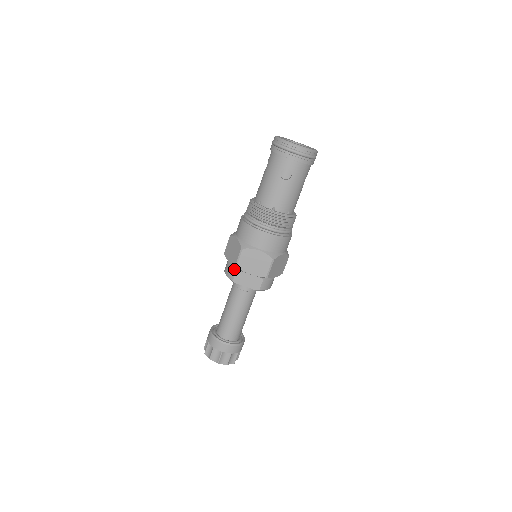
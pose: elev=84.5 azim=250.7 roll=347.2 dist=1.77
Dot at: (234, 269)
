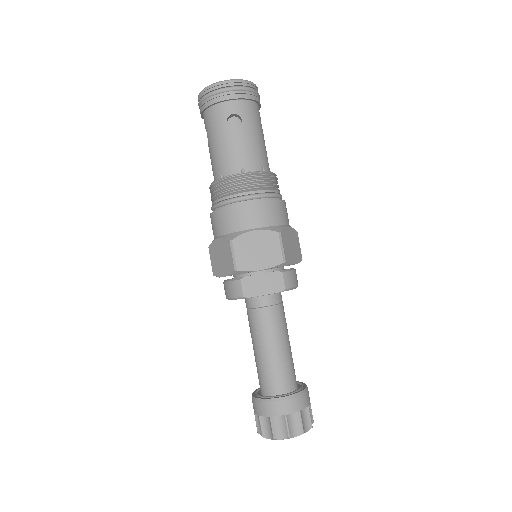
Dot at: (236, 280)
